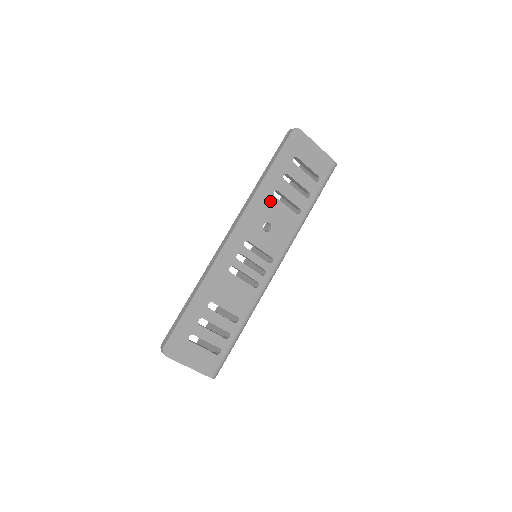
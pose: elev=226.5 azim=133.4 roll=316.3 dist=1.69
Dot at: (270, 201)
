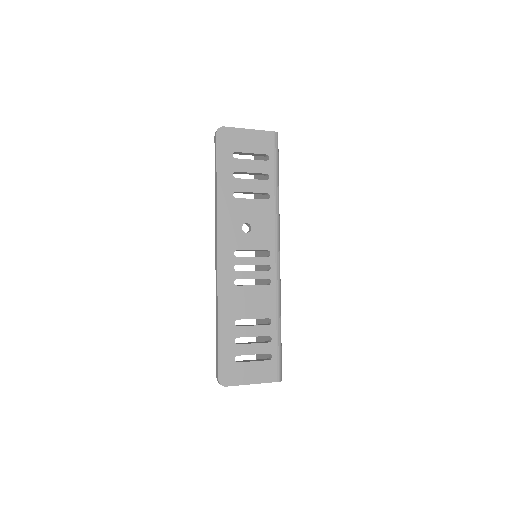
Dot at: (235, 205)
